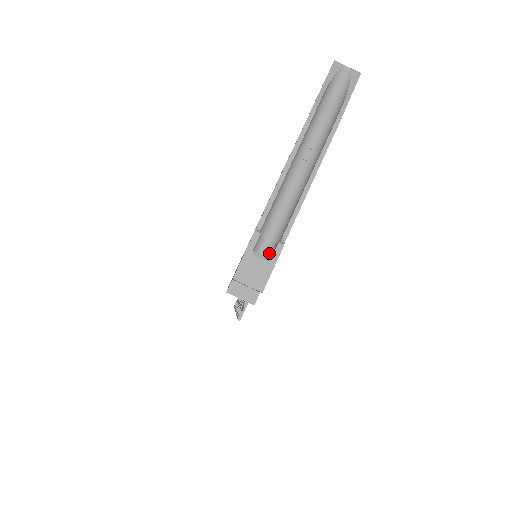
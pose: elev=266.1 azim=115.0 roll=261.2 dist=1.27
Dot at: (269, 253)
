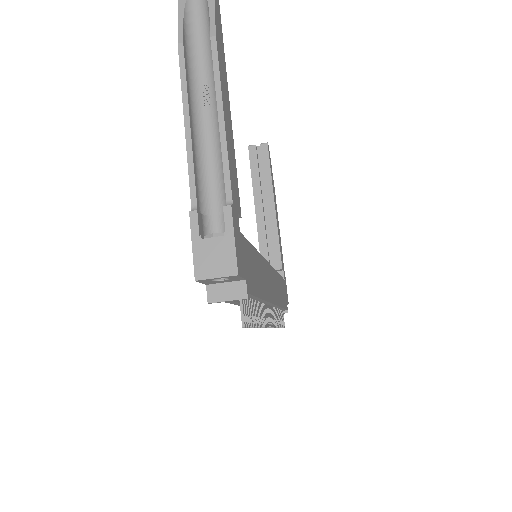
Dot at: occluded
